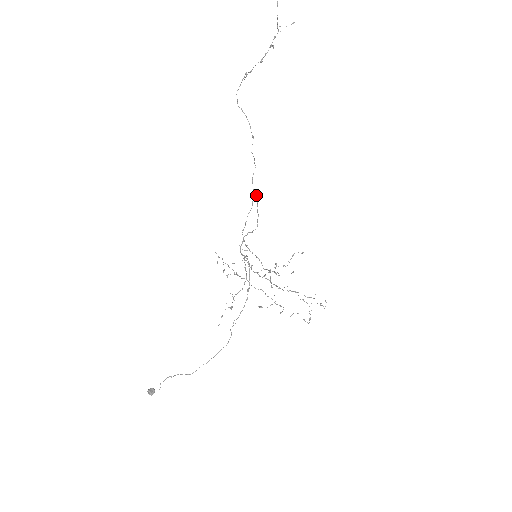
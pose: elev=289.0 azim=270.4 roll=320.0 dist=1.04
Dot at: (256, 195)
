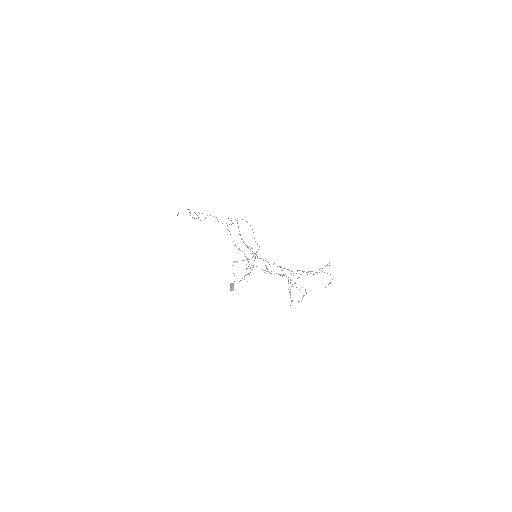
Dot at: occluded
